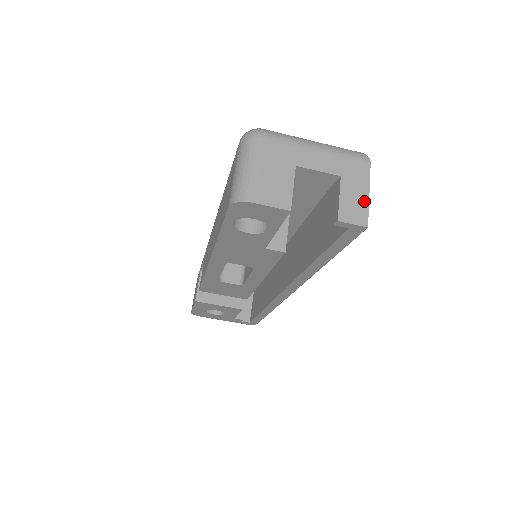
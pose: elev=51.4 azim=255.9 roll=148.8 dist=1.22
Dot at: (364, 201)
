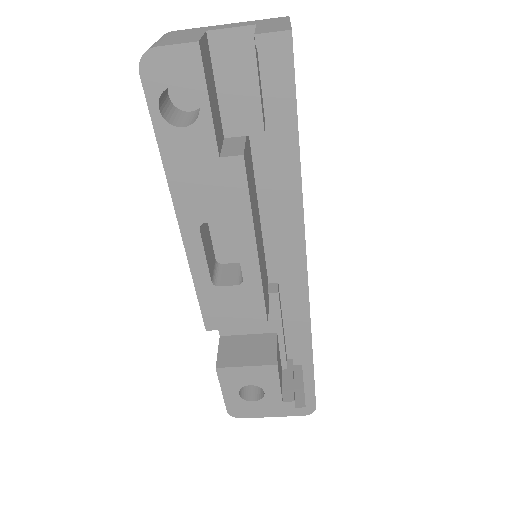
Dot at: (285, 25)
